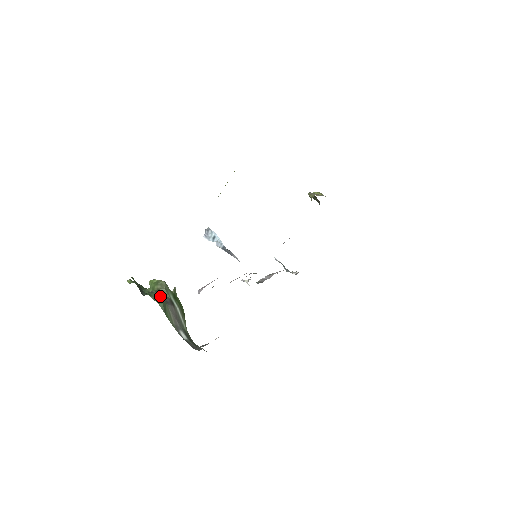
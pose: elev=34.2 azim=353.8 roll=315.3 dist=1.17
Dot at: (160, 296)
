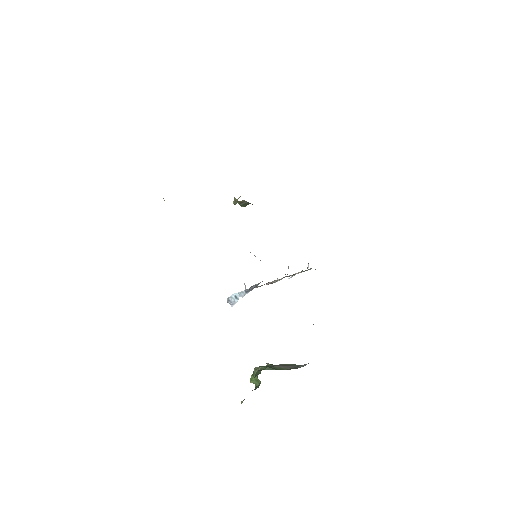
Dot at: (261, 370)
